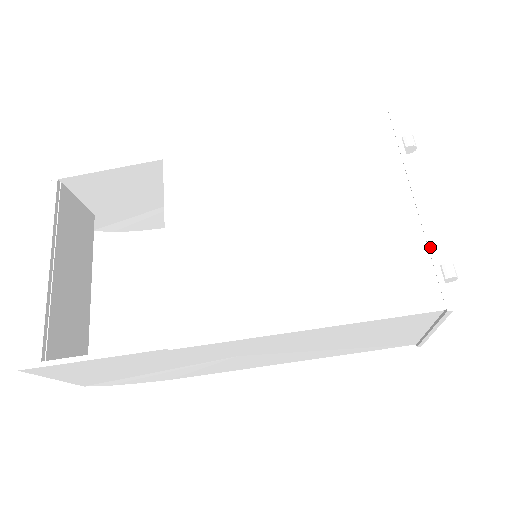
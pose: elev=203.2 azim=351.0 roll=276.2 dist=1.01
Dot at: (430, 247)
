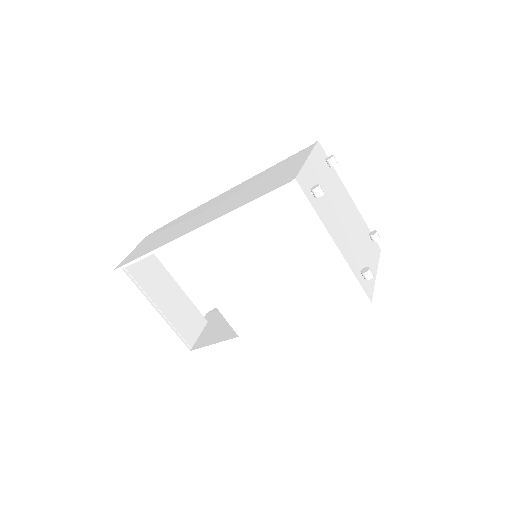
Dot at: (350, 272)
